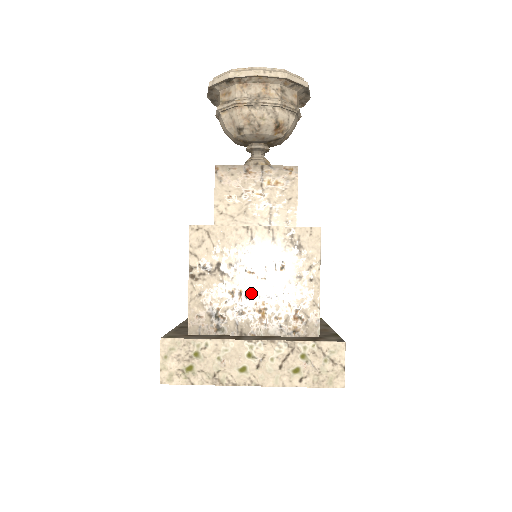
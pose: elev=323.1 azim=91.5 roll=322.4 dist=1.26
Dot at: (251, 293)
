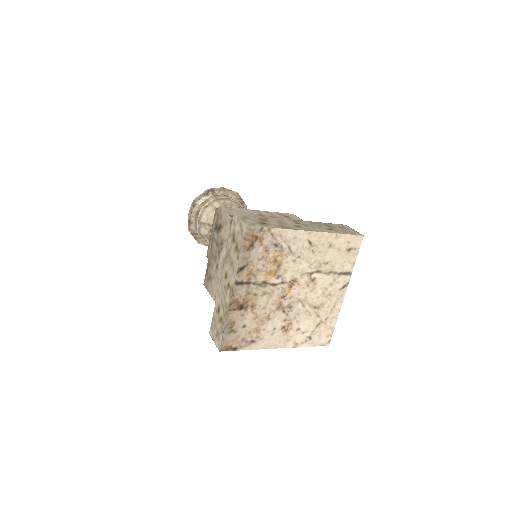
Dot at: occluded
